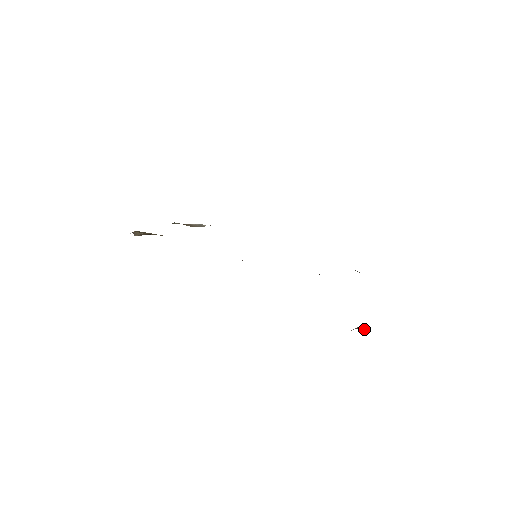
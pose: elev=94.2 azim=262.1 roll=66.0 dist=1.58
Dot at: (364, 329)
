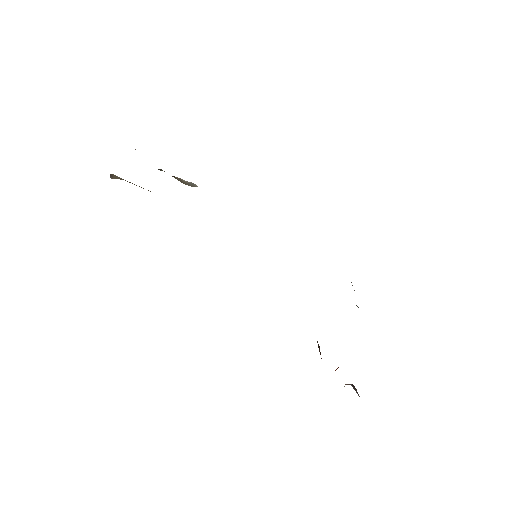
Dot at: occluded
